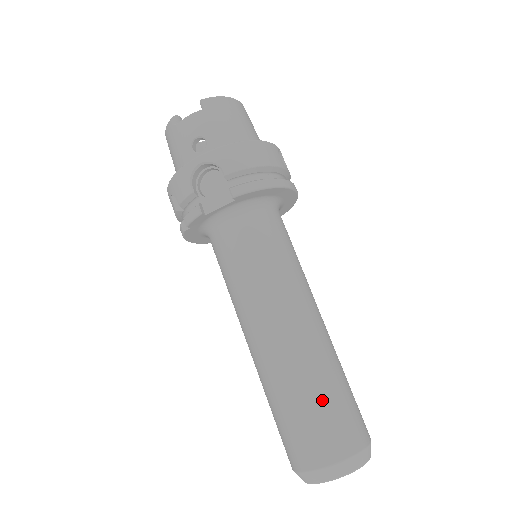
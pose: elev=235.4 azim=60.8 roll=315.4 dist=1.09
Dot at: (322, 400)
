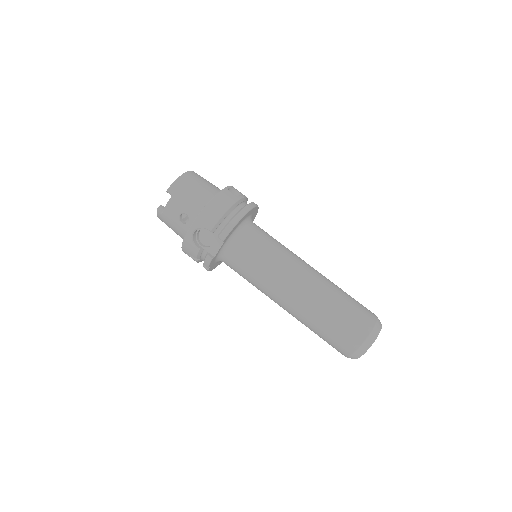
Dot at: (337, 316)
